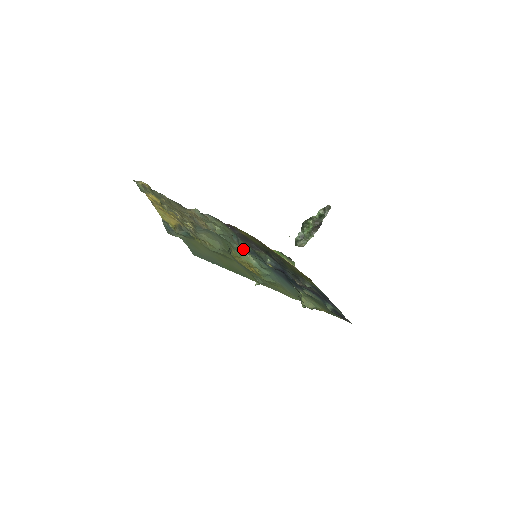
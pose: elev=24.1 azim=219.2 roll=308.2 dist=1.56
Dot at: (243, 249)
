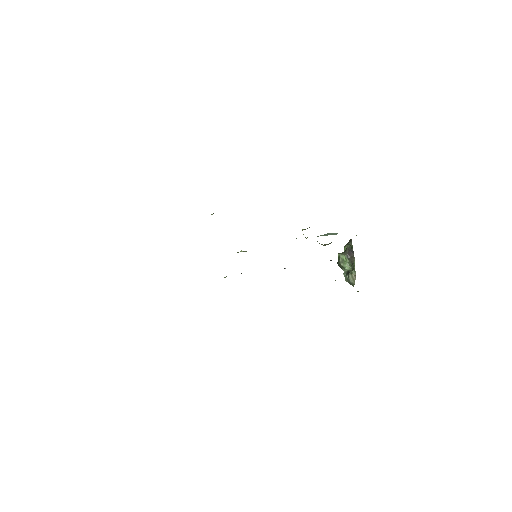
Dot at: occluded
